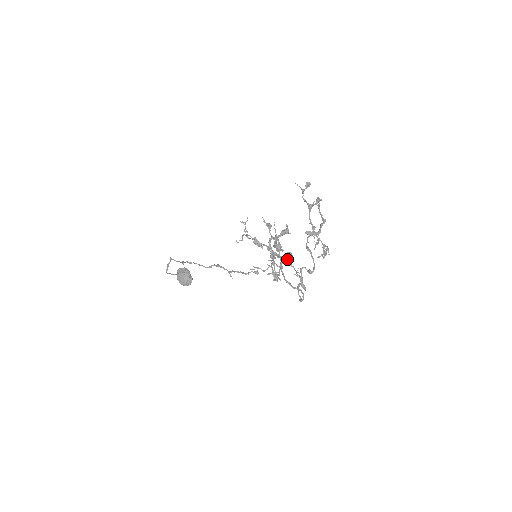
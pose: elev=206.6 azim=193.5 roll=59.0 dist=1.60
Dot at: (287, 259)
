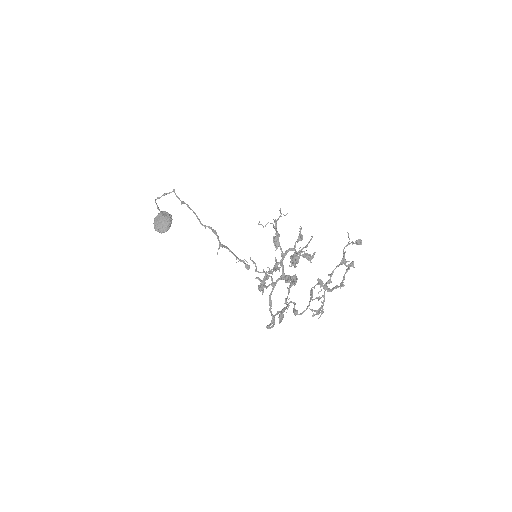
Dot at: (288, 280)
